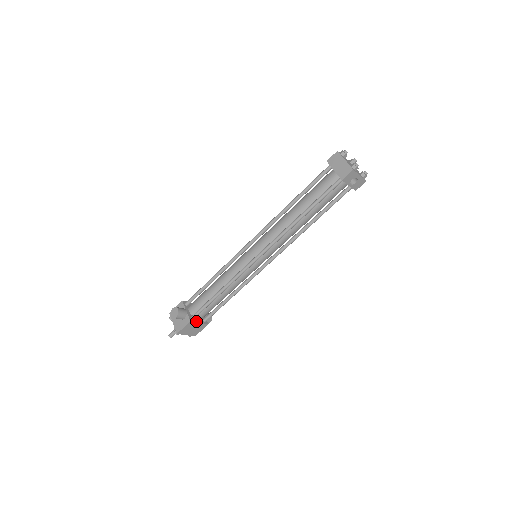
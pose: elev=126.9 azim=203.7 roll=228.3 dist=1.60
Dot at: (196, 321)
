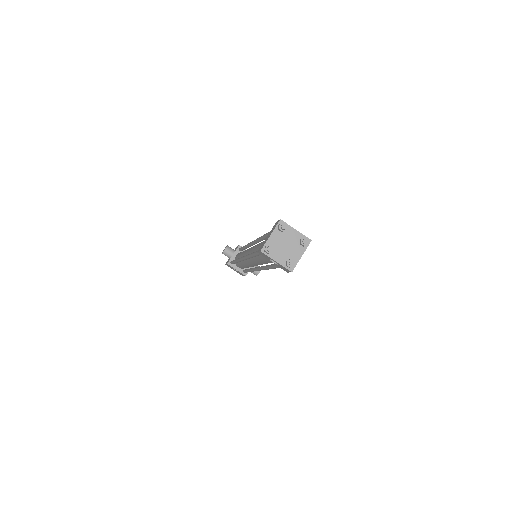
Dot at: (234, 267)
